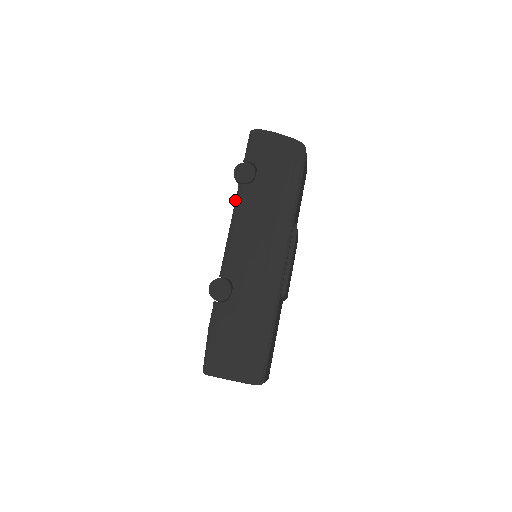
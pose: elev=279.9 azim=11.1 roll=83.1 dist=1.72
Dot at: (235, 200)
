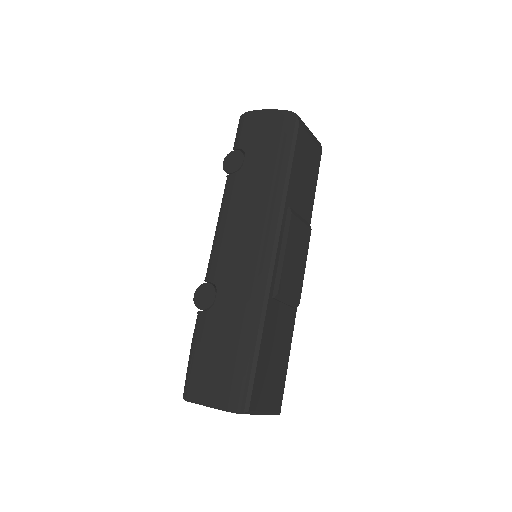
Dot at: occluded
